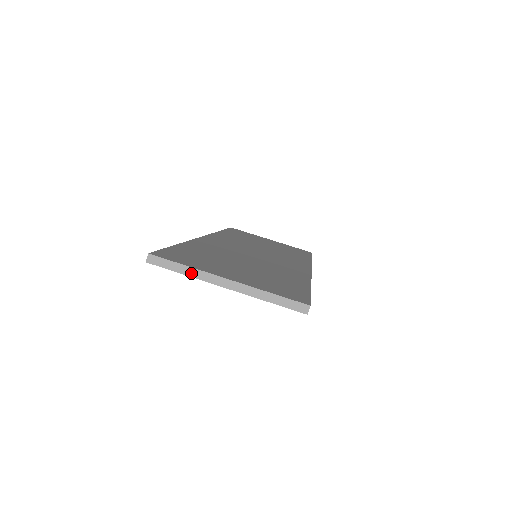
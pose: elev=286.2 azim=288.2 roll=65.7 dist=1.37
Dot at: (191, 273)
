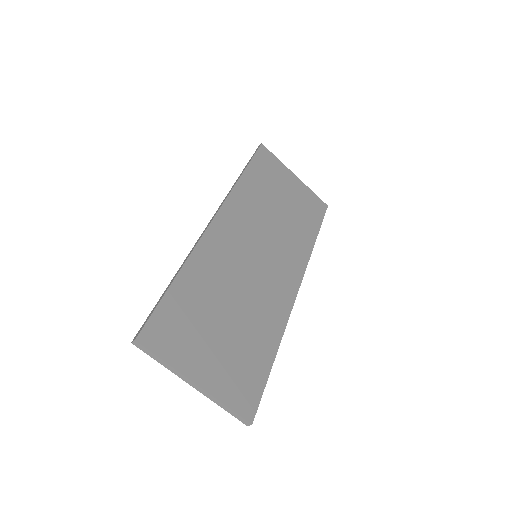
Dot at: (167, 367)
